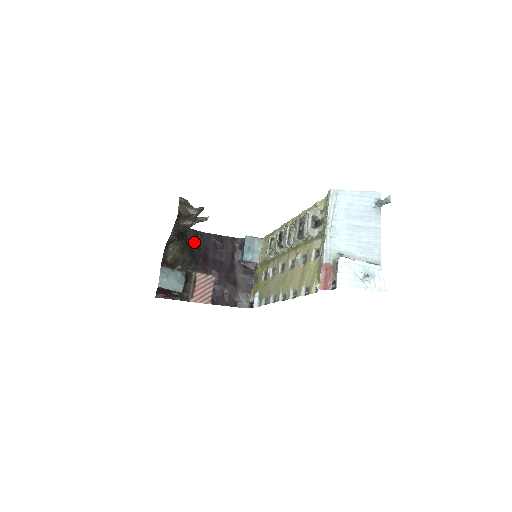
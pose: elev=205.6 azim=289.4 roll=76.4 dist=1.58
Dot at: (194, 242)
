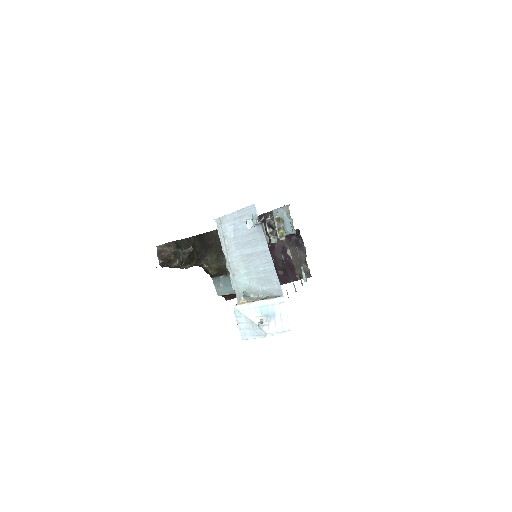
Dot at: occluded
